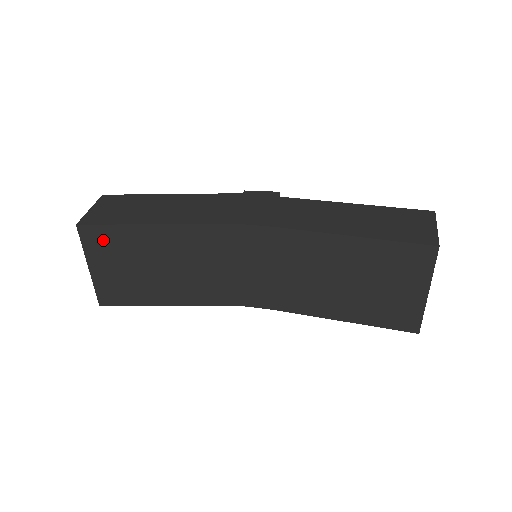
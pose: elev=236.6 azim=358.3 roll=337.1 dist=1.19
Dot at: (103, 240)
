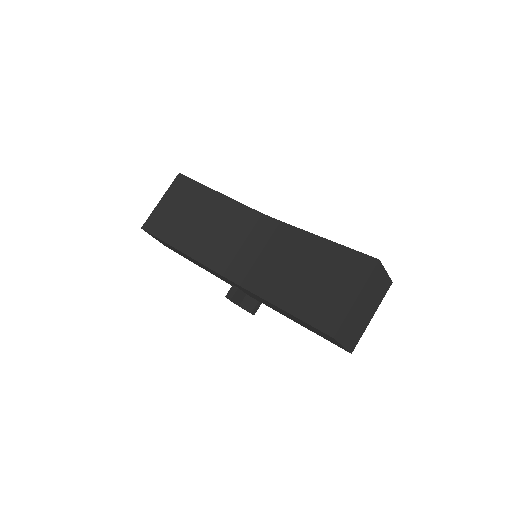
Dot at: (184, 188)
